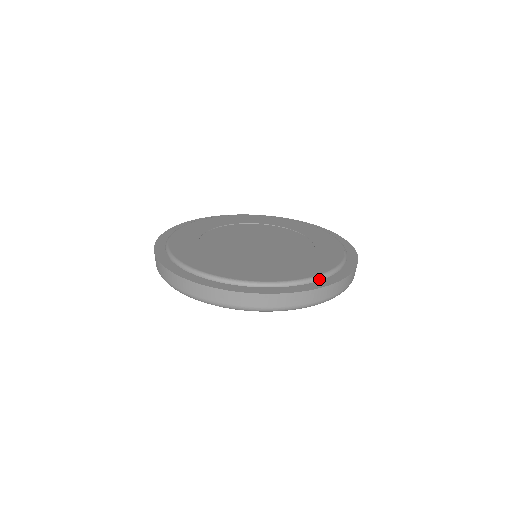
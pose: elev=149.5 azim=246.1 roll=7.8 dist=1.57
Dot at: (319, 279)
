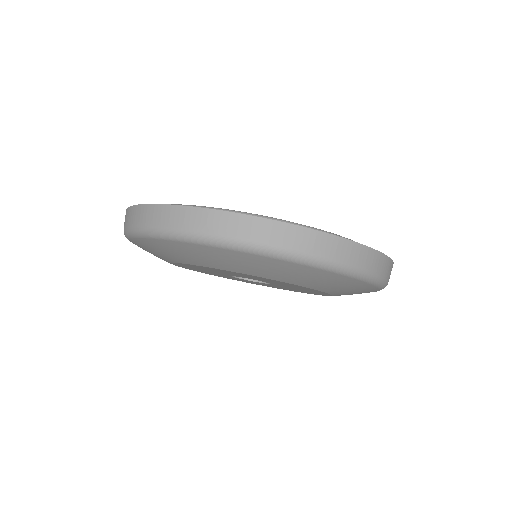
Dot at: occluded
